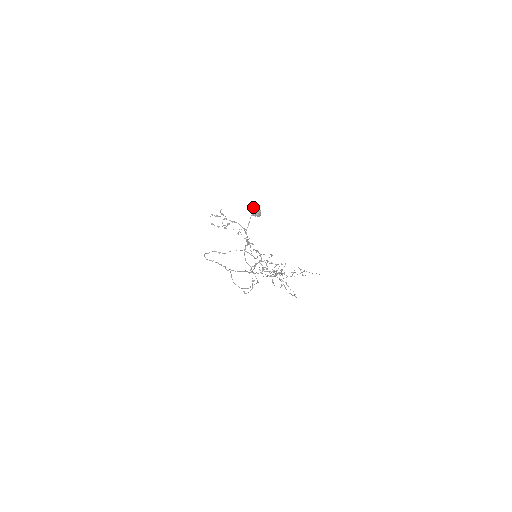
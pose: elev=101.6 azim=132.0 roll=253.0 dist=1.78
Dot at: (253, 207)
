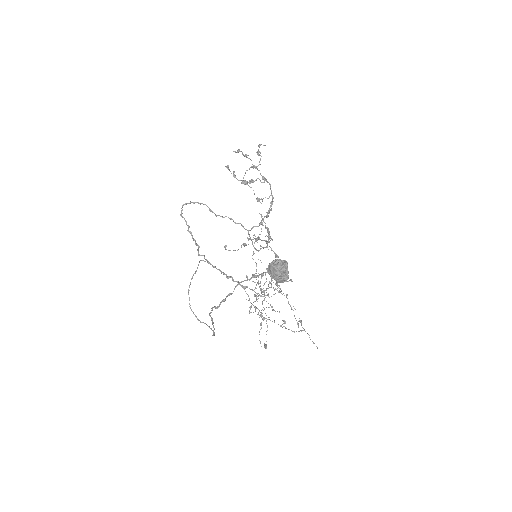
Dot at: (279, 264)
